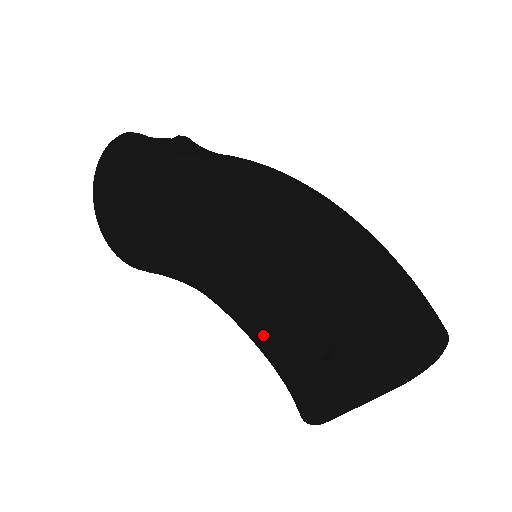
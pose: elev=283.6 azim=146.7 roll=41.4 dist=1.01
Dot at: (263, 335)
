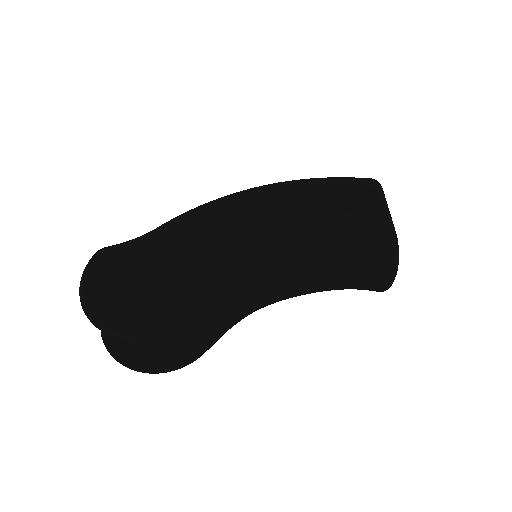
Dot at: (318, 231)
